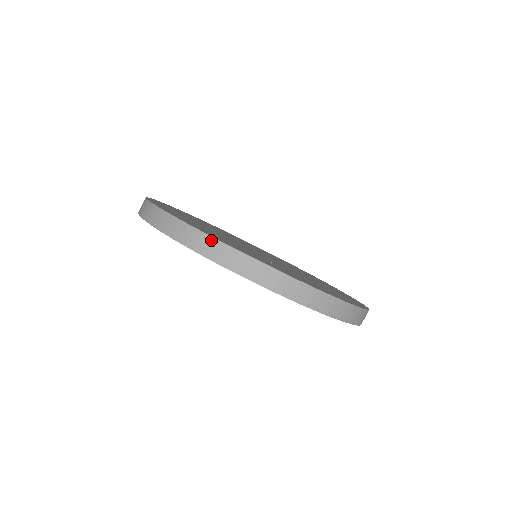
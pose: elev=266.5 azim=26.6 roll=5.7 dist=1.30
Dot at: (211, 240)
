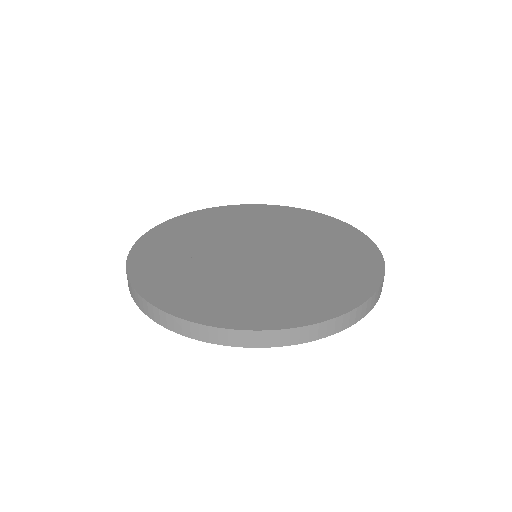
Dot at: (330, 323)
